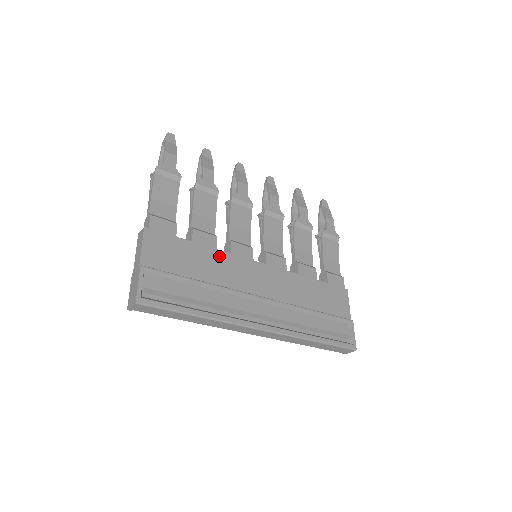
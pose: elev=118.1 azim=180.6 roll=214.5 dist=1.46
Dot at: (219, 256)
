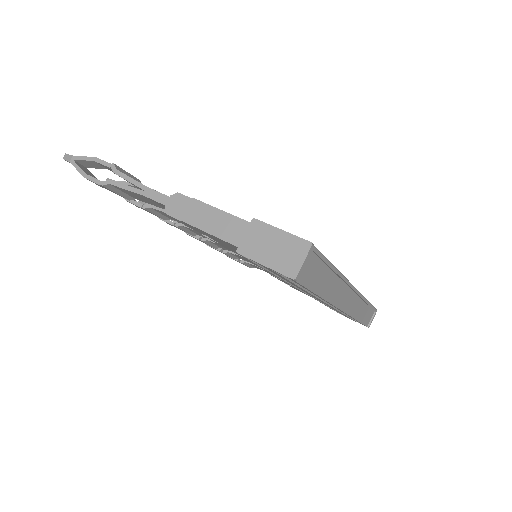
Dot at: occluded
